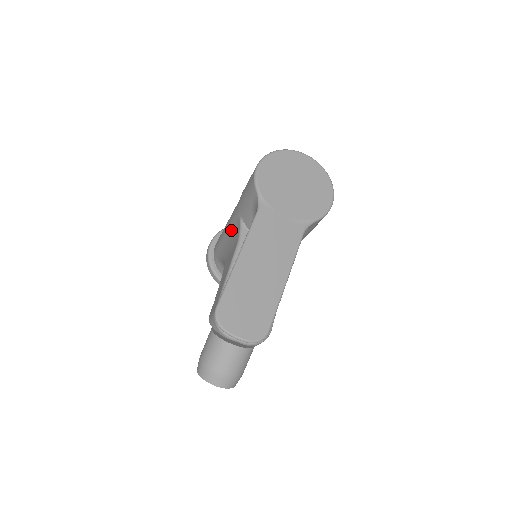
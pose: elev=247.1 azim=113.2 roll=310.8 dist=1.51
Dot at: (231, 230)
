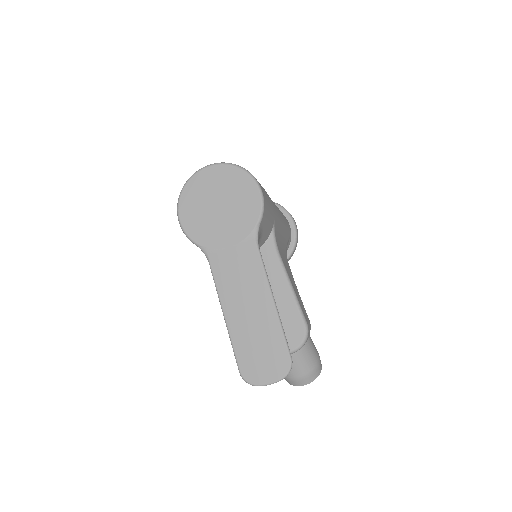
Dot at: occluded
